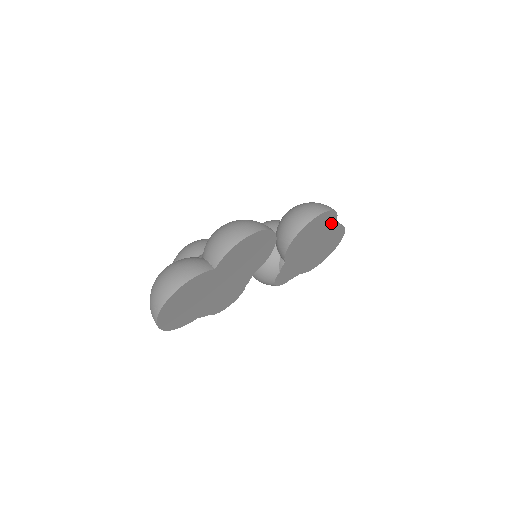
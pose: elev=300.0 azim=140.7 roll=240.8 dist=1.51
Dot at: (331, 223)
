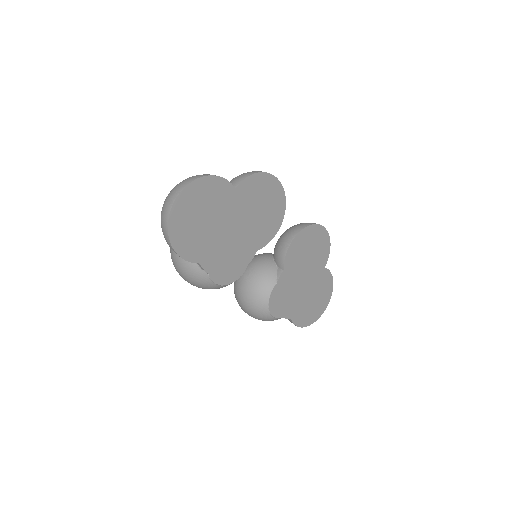
Dot at: (324, 255)
